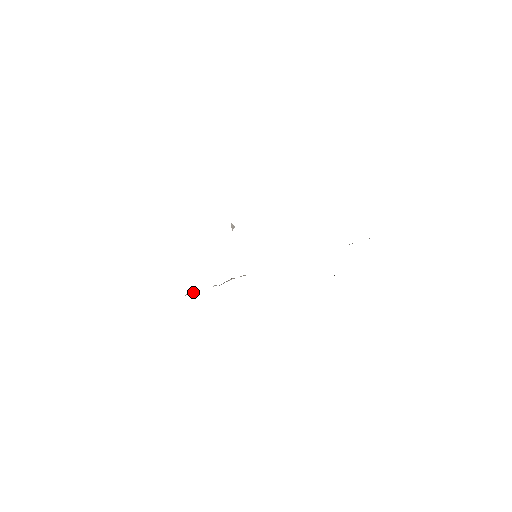
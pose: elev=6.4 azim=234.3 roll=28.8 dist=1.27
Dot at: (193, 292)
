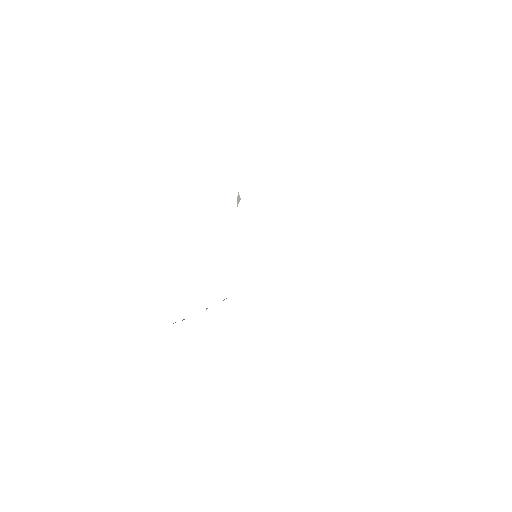
Dot at: occluded
